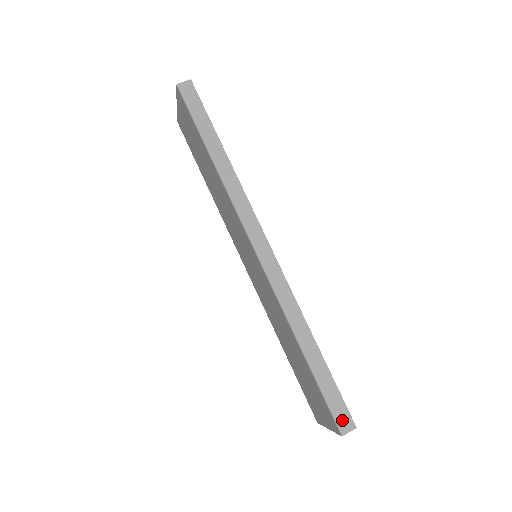
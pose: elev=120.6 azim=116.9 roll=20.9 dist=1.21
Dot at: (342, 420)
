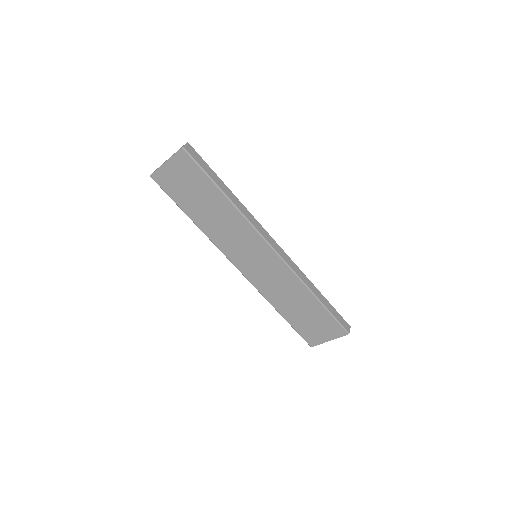
Dot at: (345, 326)
